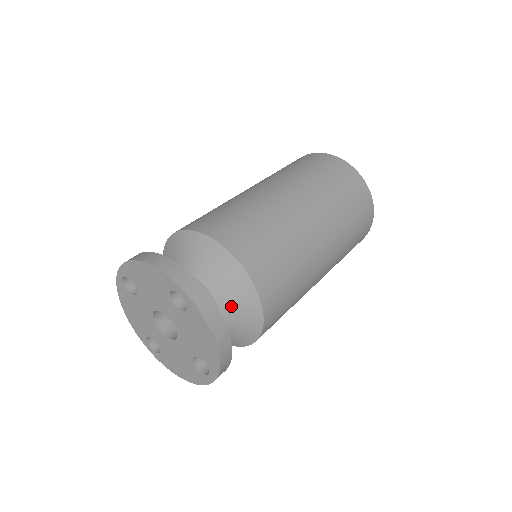
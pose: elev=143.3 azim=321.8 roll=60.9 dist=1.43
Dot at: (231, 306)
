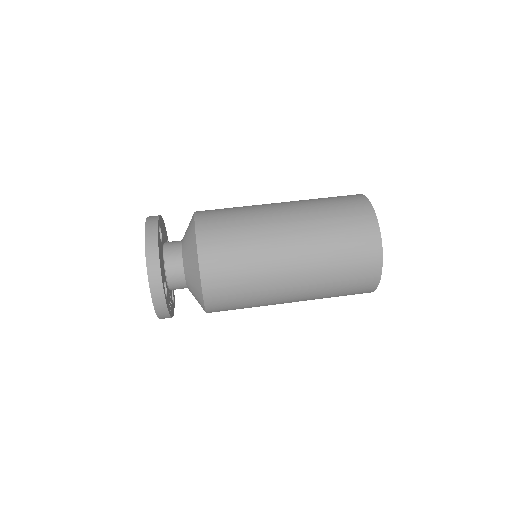
Dot at: (193, 295)
